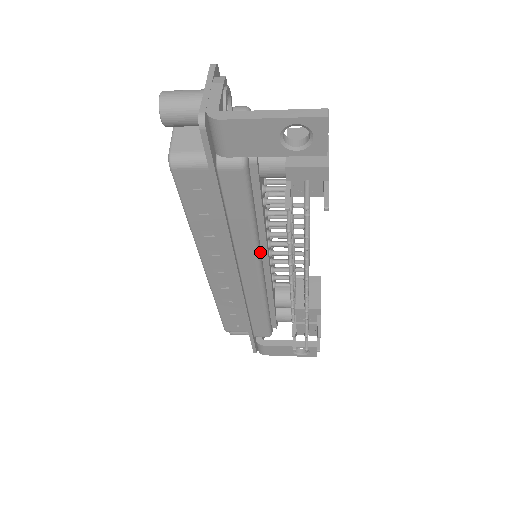
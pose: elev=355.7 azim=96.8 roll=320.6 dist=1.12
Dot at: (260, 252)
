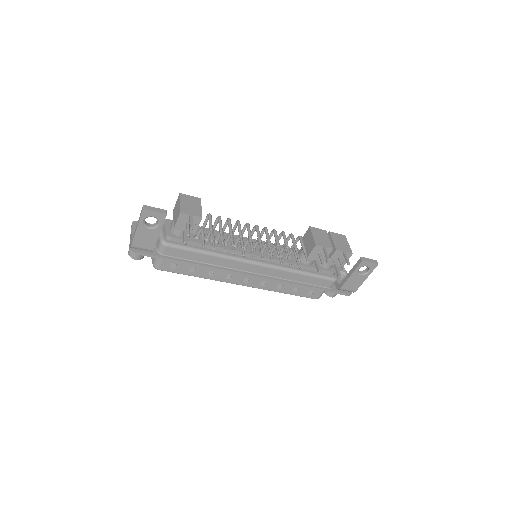
Dot at: (238, 257)
